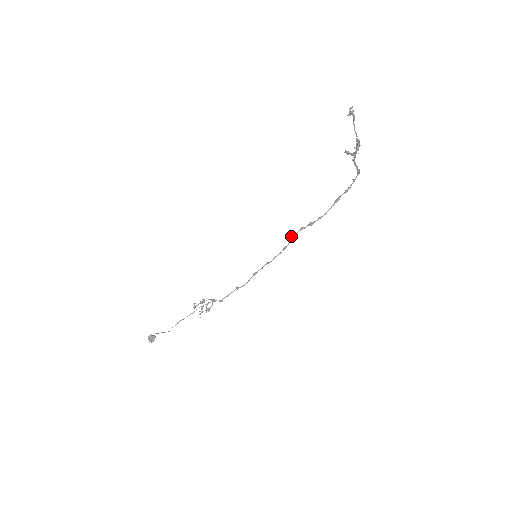
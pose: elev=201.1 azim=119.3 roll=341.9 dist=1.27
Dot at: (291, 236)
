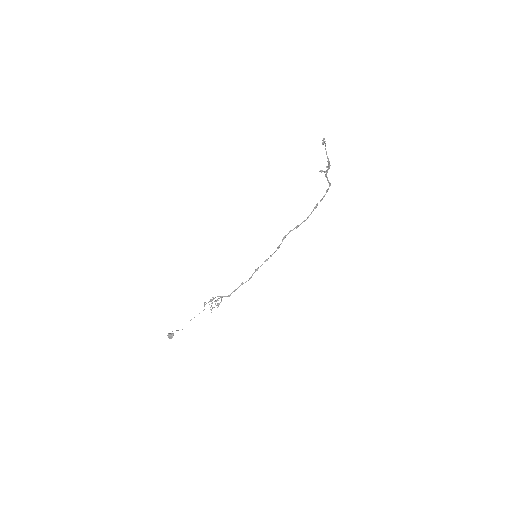
Dot at: (283, 237)
